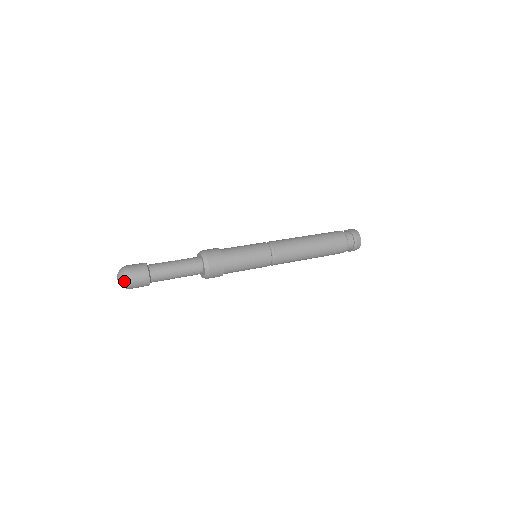
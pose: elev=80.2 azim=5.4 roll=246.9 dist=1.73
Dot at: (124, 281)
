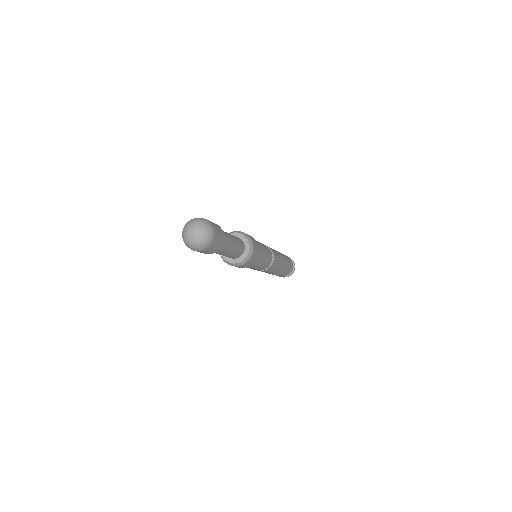
Dot at: (203, 222)
